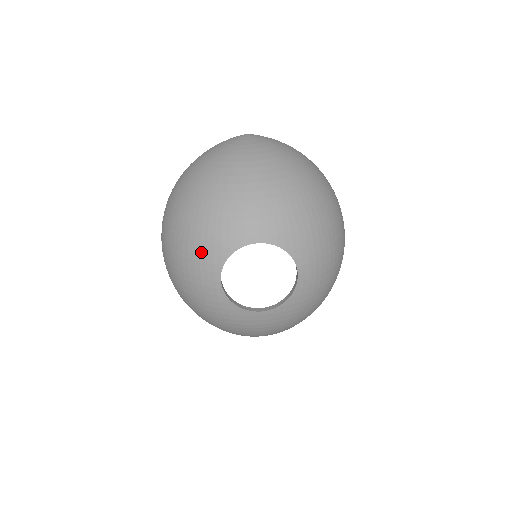
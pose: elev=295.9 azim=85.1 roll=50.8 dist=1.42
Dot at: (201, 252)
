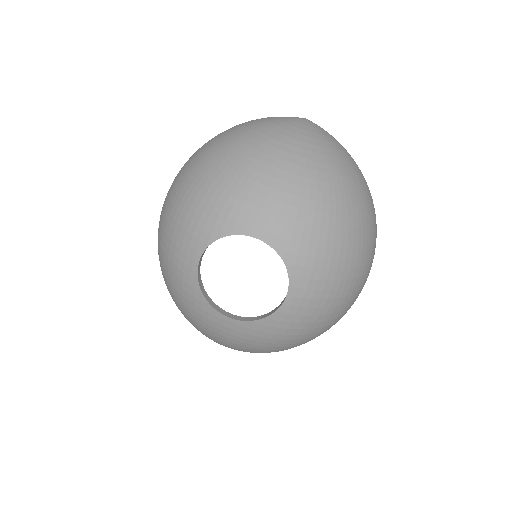
Dot at: (192, 221)
